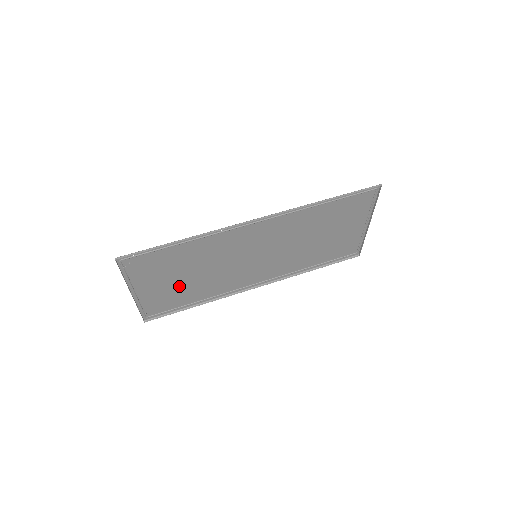
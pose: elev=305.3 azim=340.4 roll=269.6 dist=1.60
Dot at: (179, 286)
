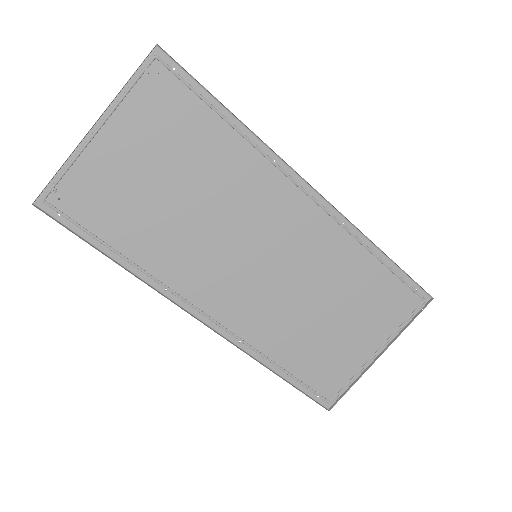
Dot at: (143, 194)
